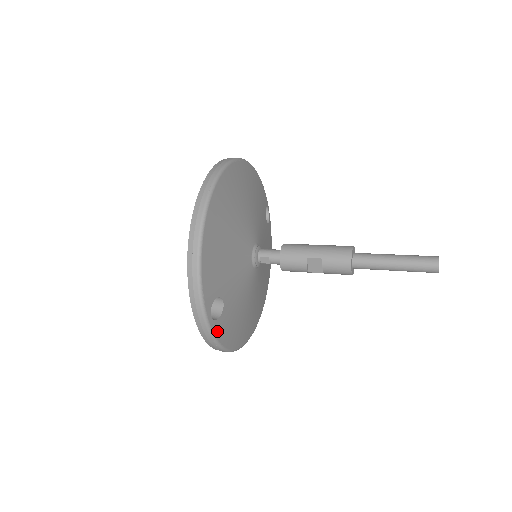
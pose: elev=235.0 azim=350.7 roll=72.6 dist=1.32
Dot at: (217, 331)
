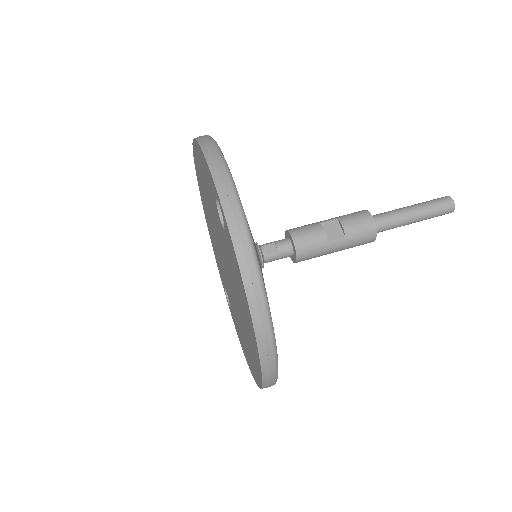
Dot at: (249, 229)
